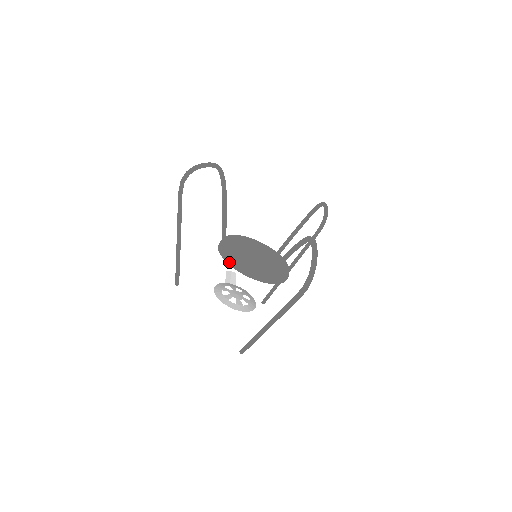
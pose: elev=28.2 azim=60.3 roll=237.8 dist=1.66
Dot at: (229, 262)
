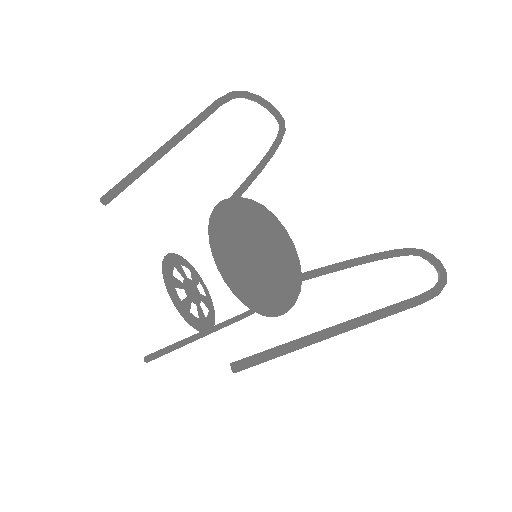
Dot at: (271, 217)
